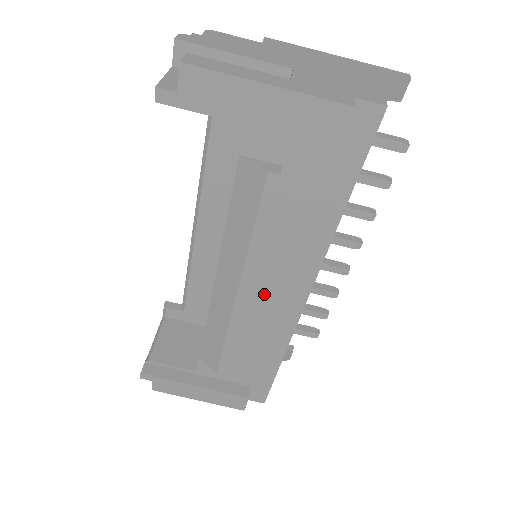
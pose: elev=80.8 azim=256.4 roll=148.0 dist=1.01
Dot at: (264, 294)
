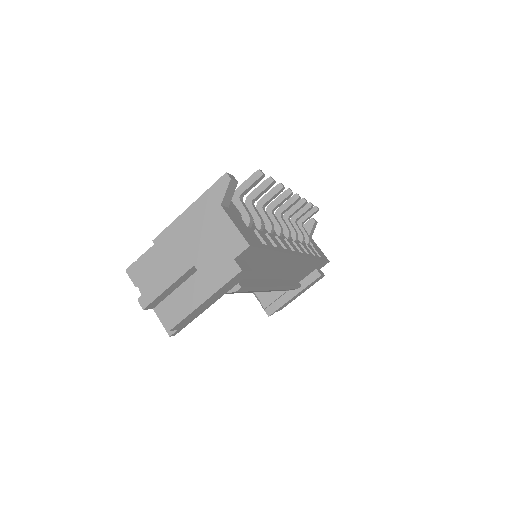
Dot at: (281, 273)
